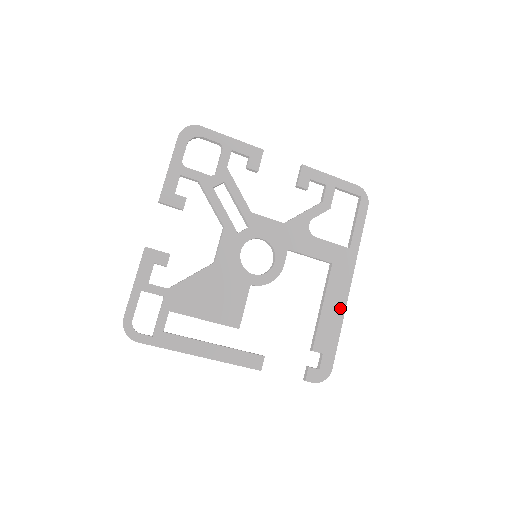
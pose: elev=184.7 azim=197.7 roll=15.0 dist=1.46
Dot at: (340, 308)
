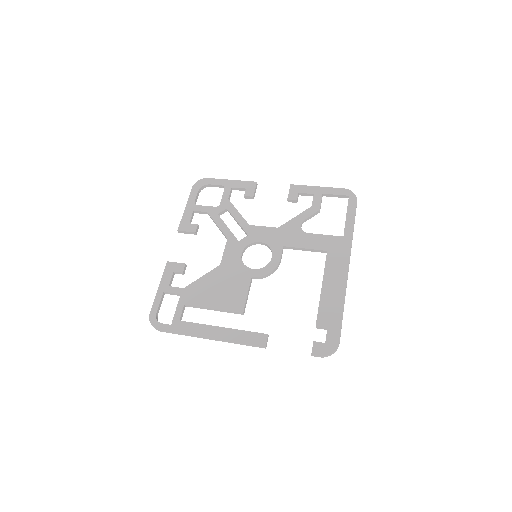
Dot at: (340, 287)
